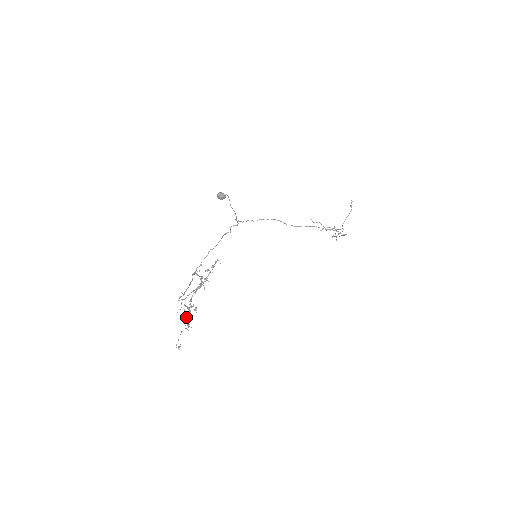
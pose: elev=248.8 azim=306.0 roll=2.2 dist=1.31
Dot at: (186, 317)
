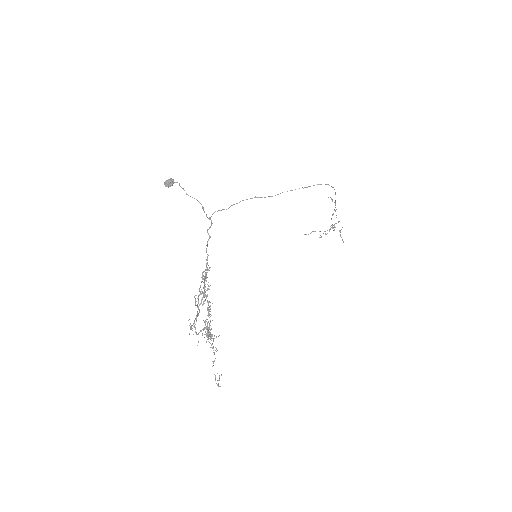
Dot at: (205, 334)
